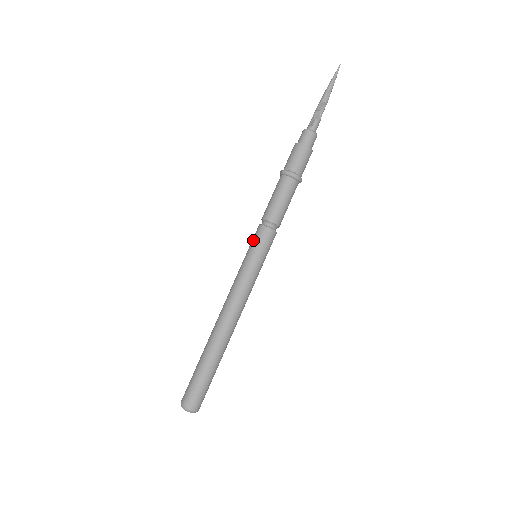
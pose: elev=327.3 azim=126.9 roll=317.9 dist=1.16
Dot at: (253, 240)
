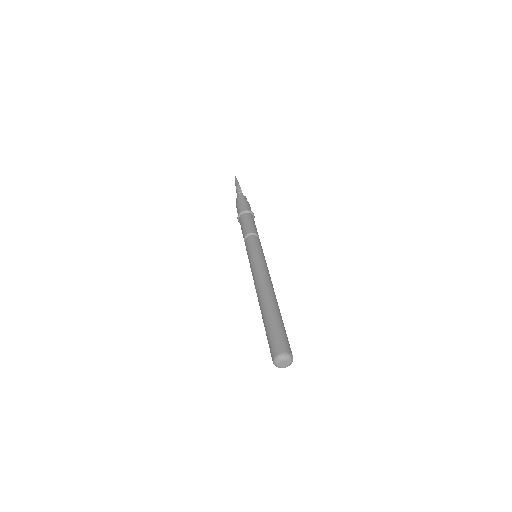
Dot at: (252, 243)
